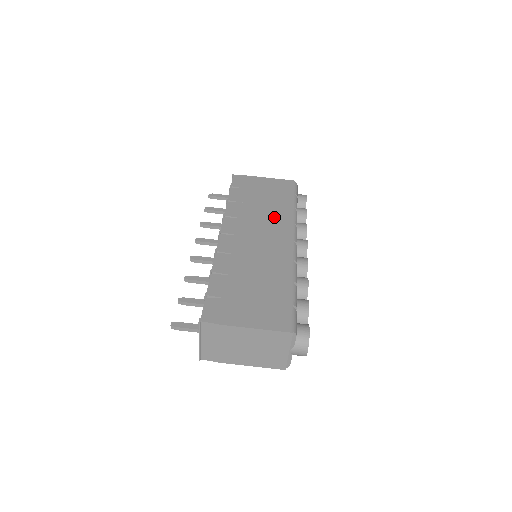
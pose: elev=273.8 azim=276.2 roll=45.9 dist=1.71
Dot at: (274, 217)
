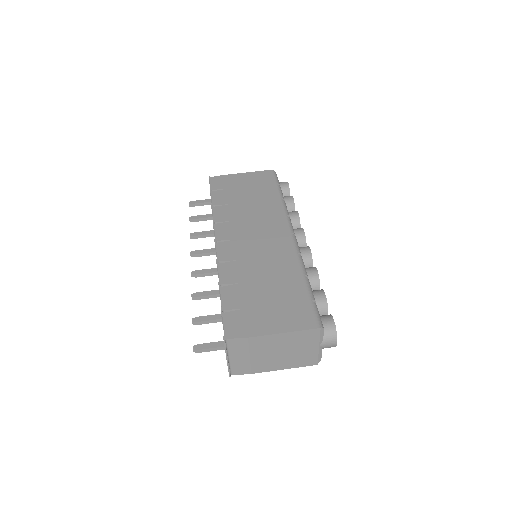
Dot at: (264, 212)
